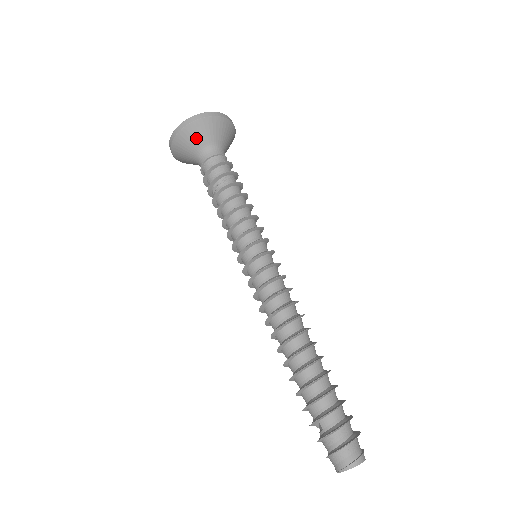
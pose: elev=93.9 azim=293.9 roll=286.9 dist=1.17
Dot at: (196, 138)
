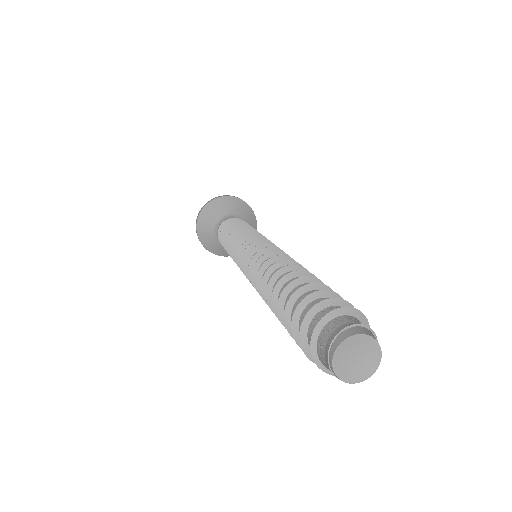
Dot at: (207, 231)
